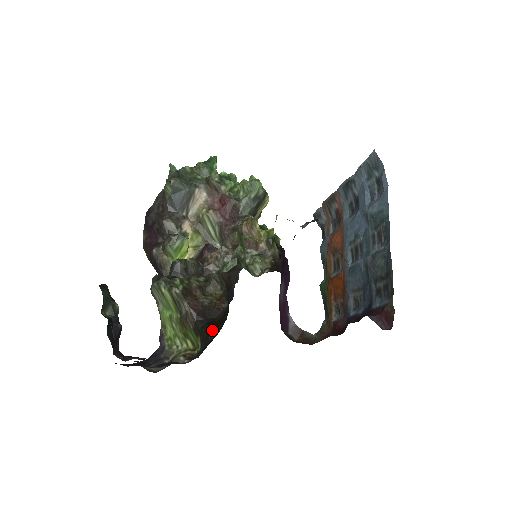
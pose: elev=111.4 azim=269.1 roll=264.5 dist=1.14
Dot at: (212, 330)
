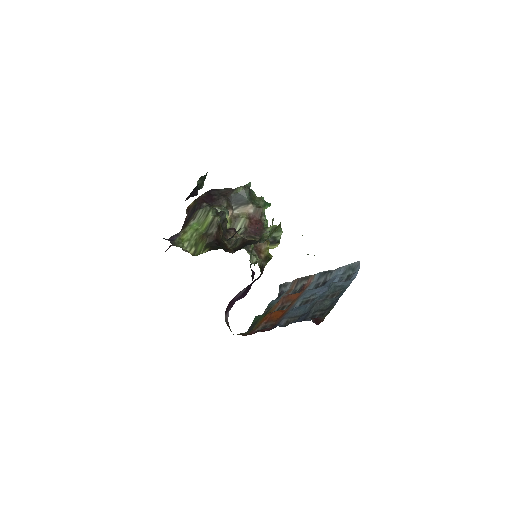
Dot at: occluded
